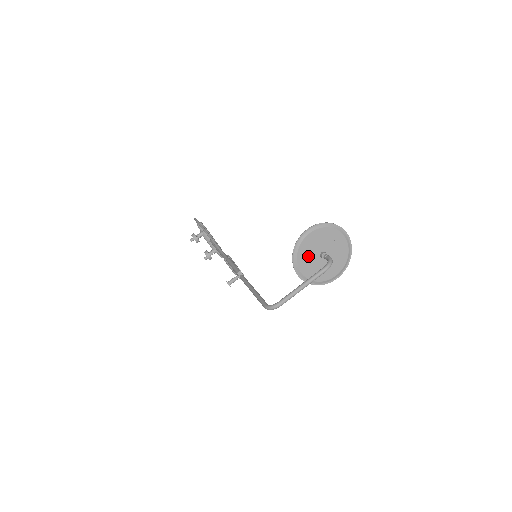
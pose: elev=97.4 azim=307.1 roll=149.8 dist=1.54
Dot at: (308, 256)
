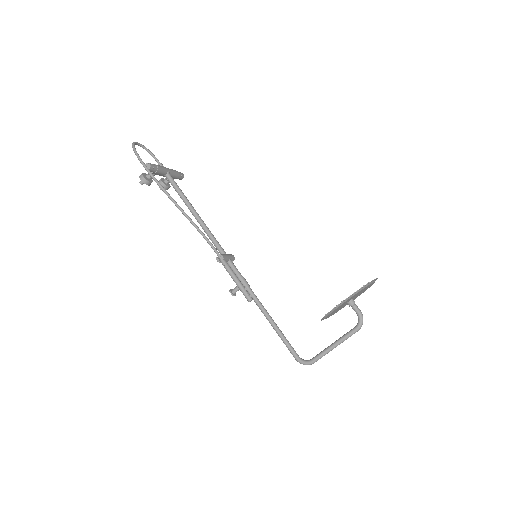
Dot at: (336, 310)
